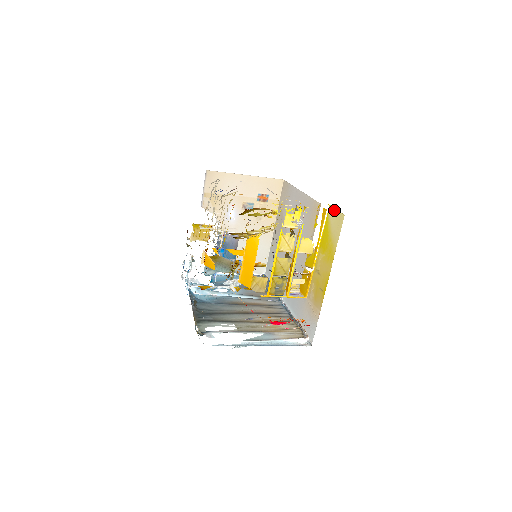
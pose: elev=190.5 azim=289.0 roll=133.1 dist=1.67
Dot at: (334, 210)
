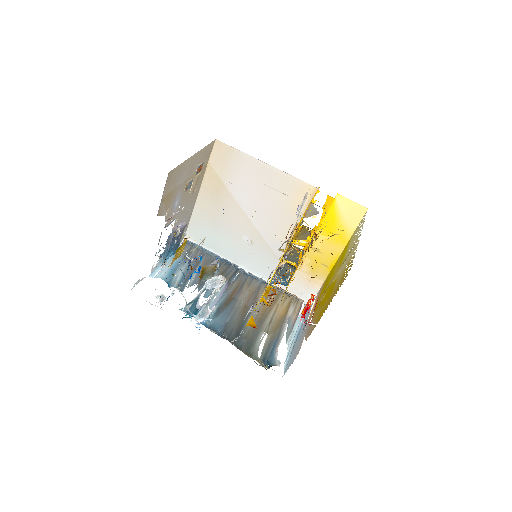
Dot at: (348, 200)
